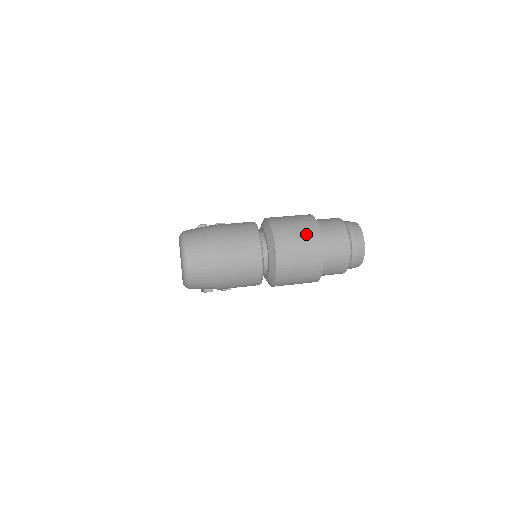
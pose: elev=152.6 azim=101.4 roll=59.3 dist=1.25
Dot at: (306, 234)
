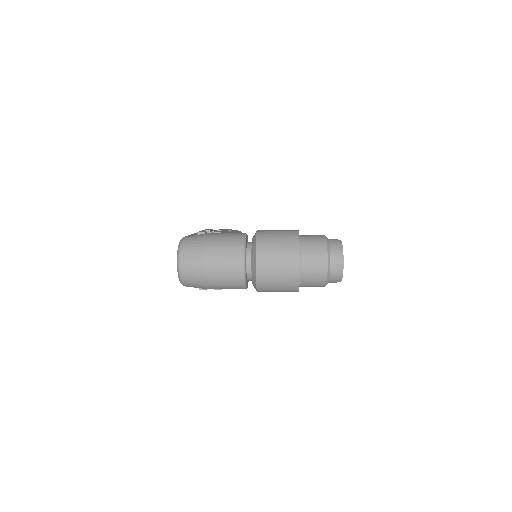
Dot at: (286, 253)
